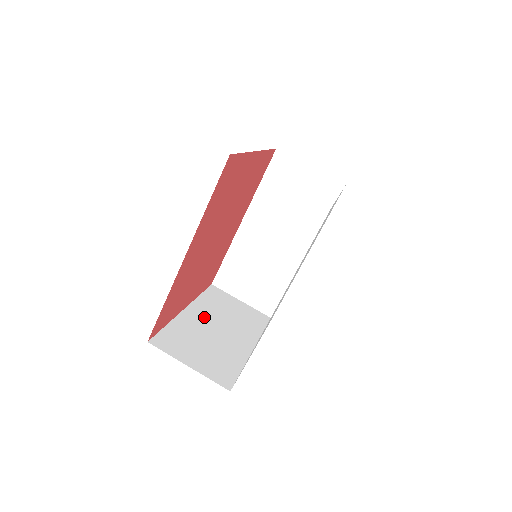
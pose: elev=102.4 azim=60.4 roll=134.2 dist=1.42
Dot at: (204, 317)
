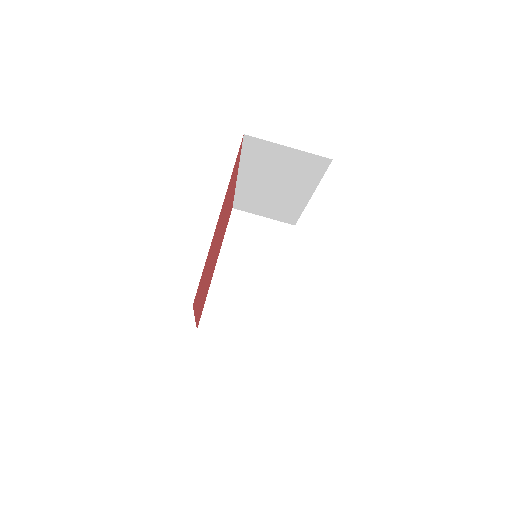
Dot at: (233, 268)
